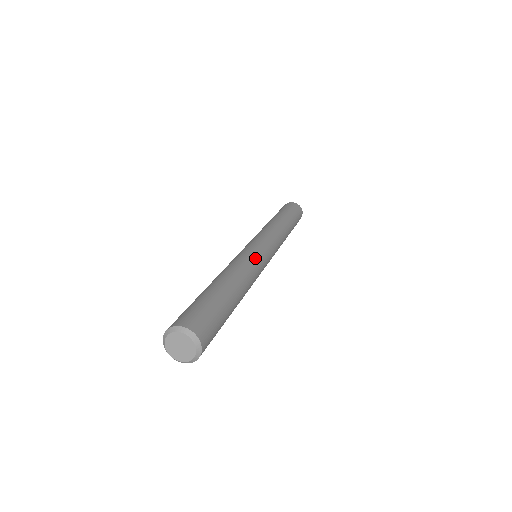
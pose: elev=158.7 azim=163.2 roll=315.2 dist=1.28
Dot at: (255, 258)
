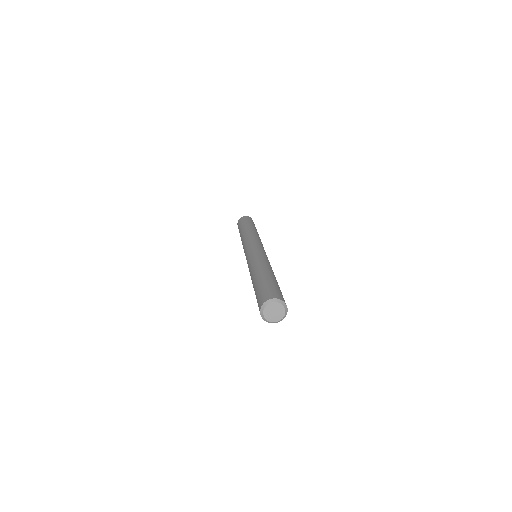
Dot at: (265, 256)
